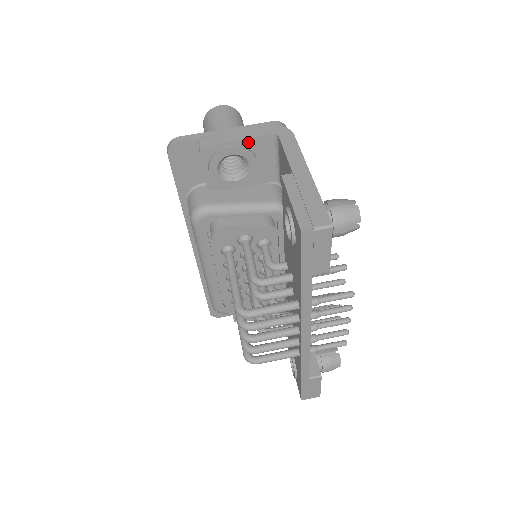
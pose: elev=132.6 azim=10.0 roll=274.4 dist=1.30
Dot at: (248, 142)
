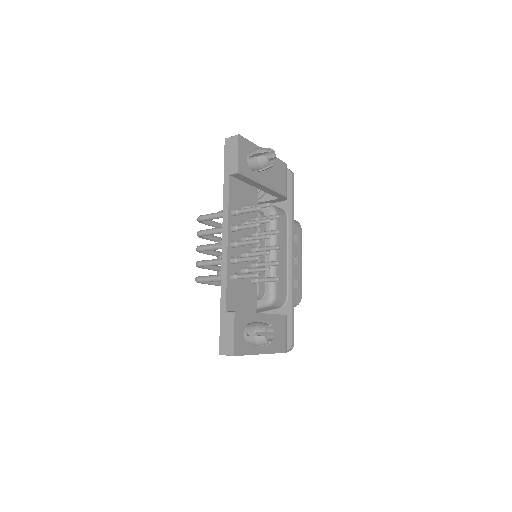
Dot at: occluded
